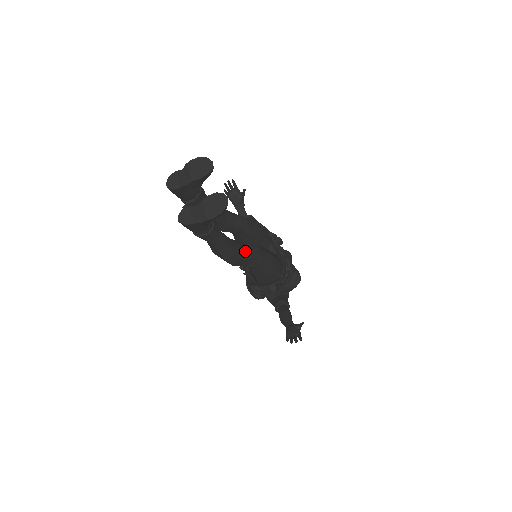
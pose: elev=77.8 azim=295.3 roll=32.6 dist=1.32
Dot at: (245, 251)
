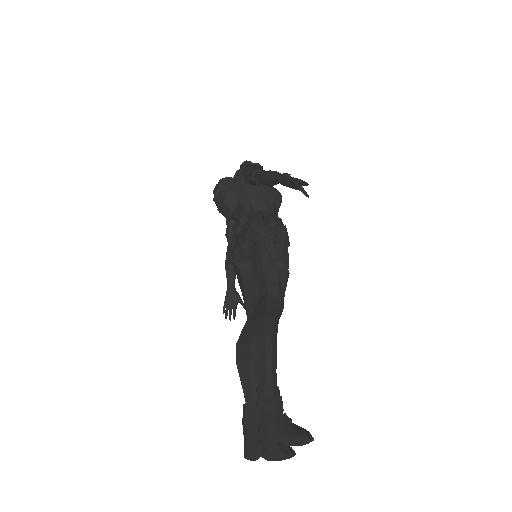
Dot at: occluded
